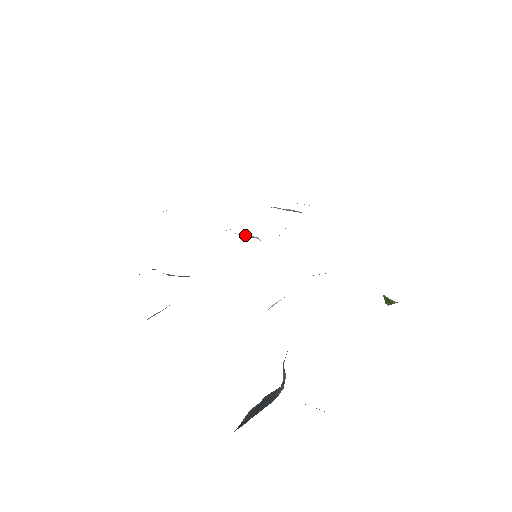
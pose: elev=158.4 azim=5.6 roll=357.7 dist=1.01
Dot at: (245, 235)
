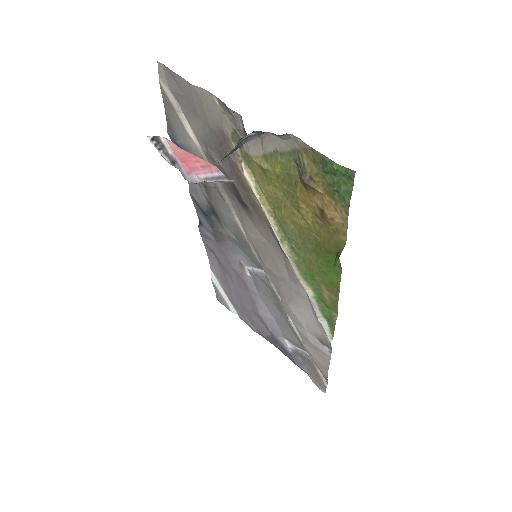
Dot at: (259, 270)
